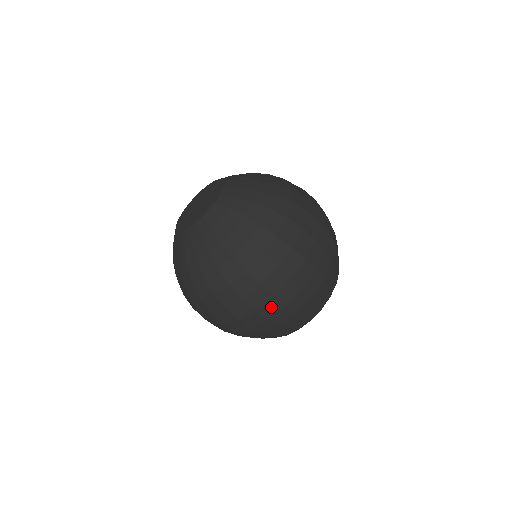
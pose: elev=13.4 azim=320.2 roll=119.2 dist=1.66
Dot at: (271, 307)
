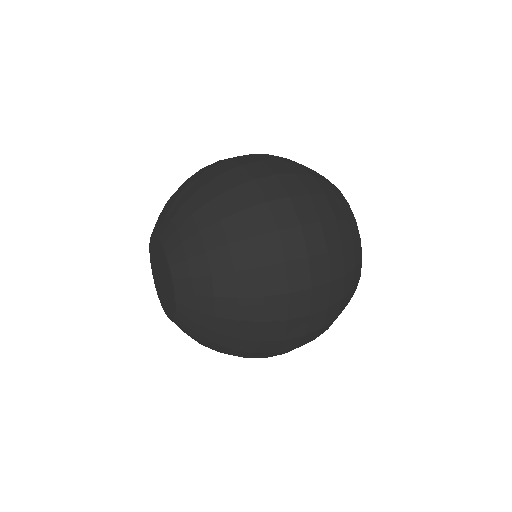
Dot at: (303, 208)
